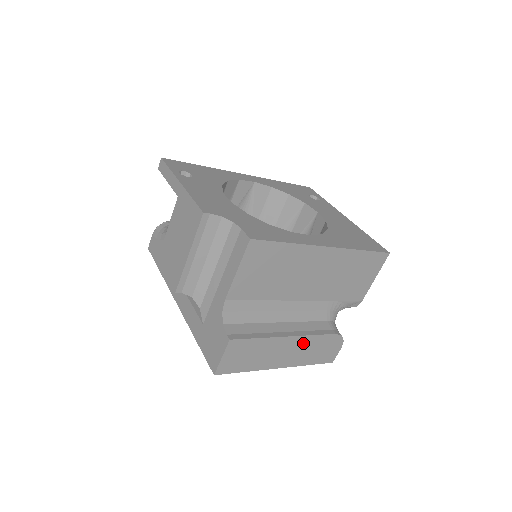
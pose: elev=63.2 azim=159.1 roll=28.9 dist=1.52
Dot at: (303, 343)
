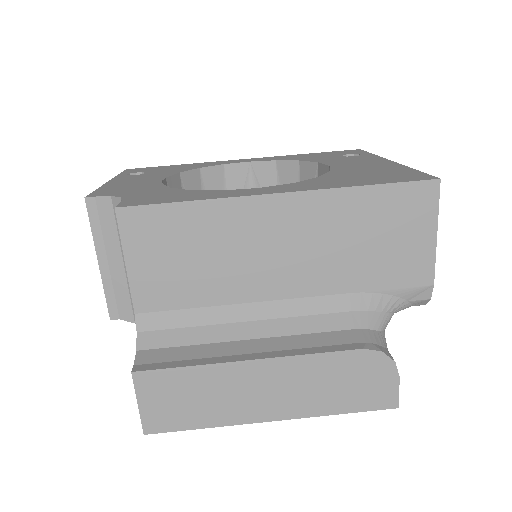
Dot at: (295, 371)
